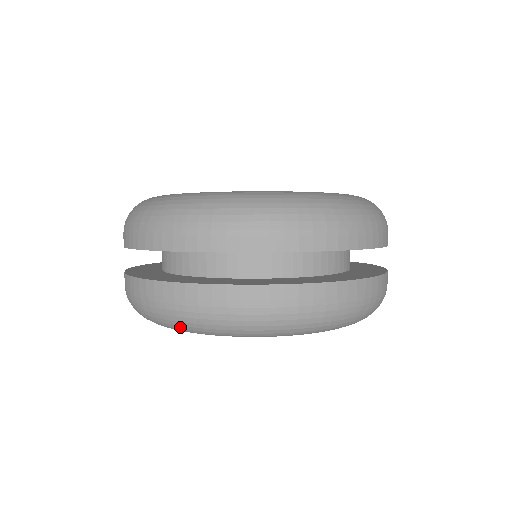
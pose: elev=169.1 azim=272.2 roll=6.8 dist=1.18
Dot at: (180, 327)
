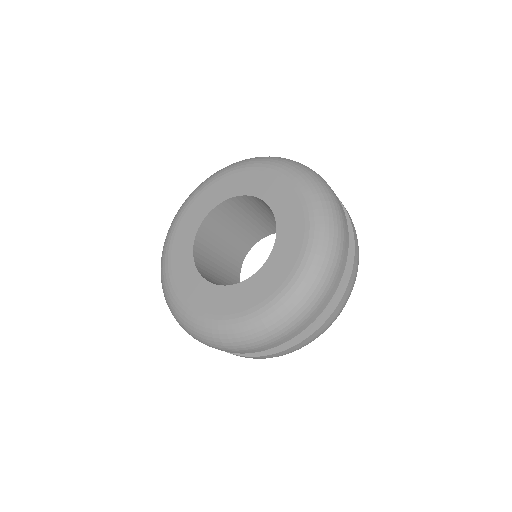
Dot at: occluded
